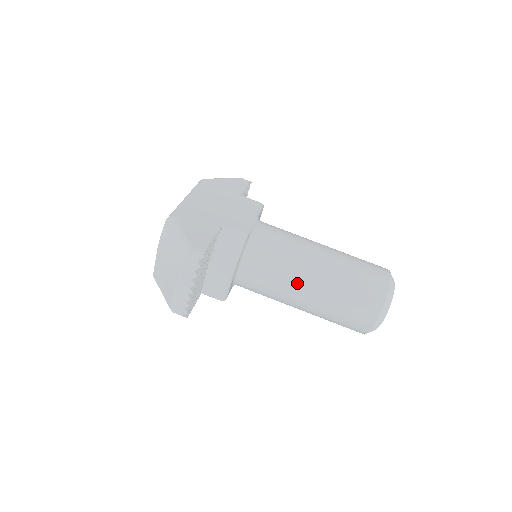
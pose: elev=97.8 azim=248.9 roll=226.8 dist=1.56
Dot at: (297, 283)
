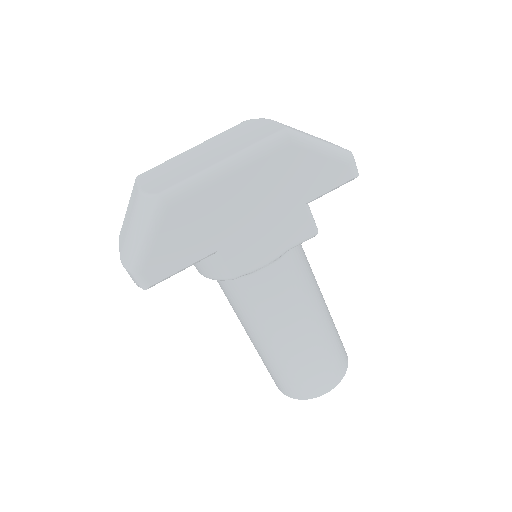
Dot at: (246, 328)
